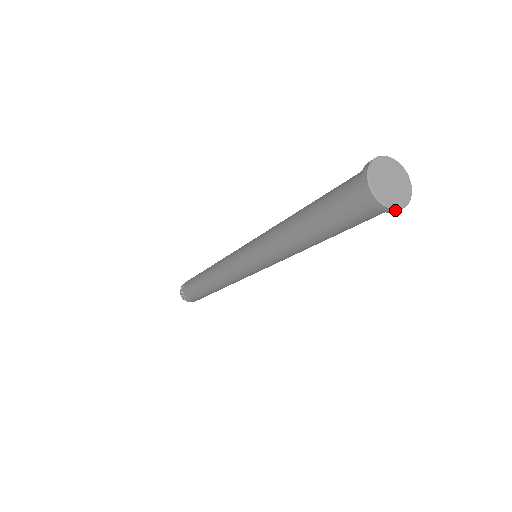
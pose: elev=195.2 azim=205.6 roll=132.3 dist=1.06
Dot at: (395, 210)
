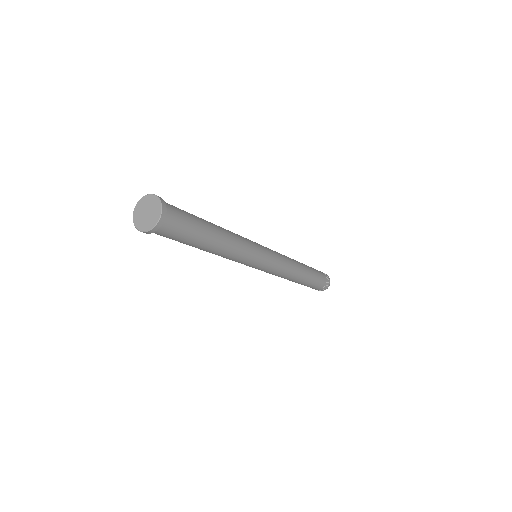
Dot at: (159, 222)
